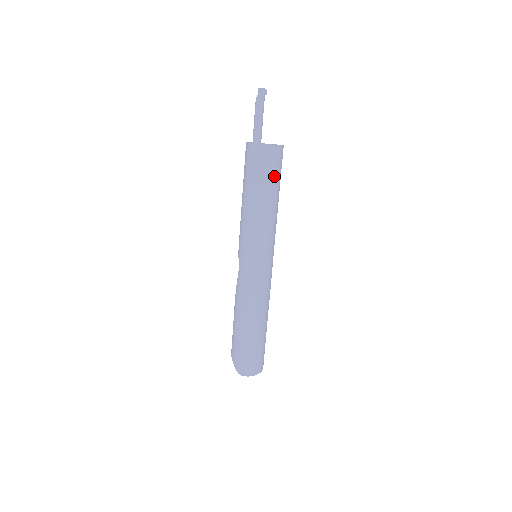
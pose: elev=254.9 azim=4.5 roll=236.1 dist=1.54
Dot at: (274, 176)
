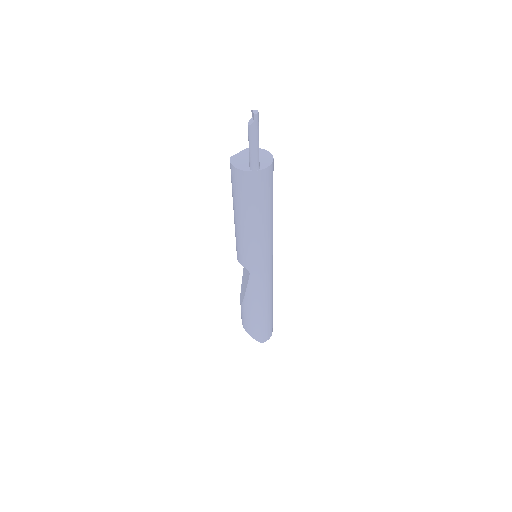
Dot at: occluded
